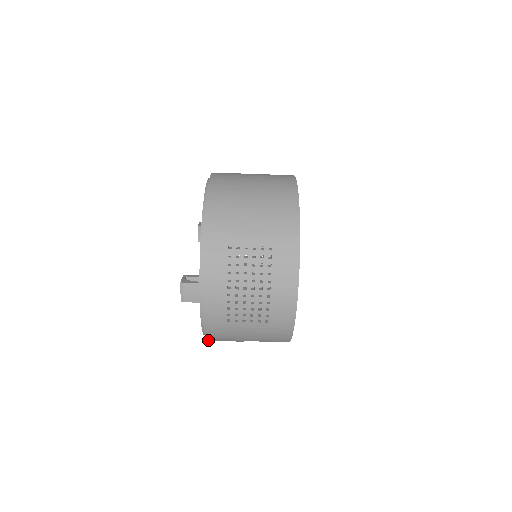
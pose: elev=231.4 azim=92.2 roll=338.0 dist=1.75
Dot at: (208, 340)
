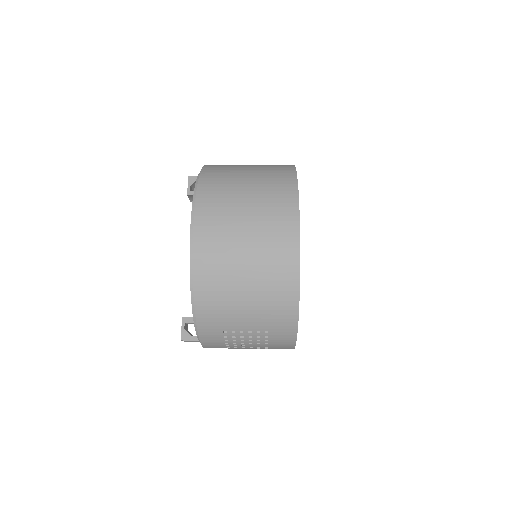
Dot at: occluded
